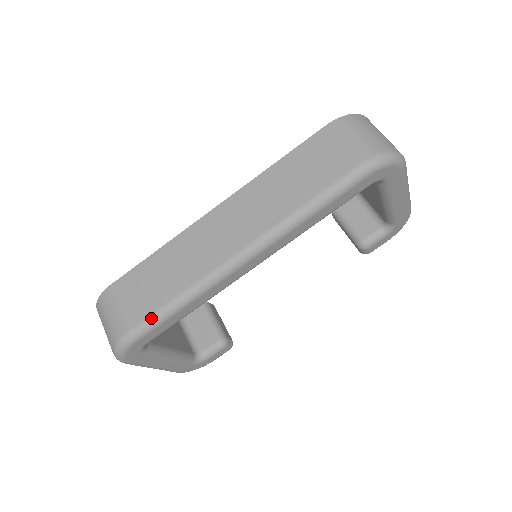
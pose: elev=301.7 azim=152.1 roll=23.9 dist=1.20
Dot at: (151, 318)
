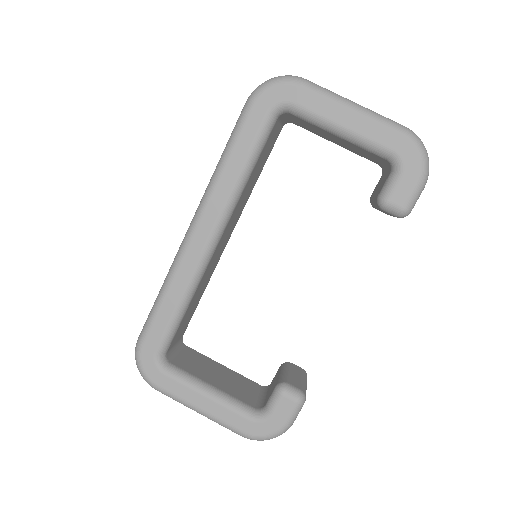
Dot at: (147, 318)
